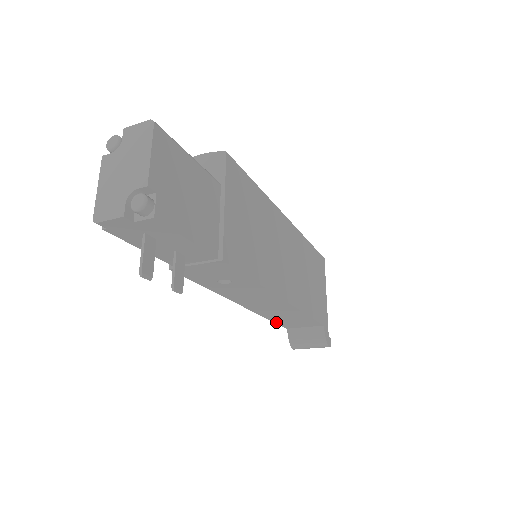
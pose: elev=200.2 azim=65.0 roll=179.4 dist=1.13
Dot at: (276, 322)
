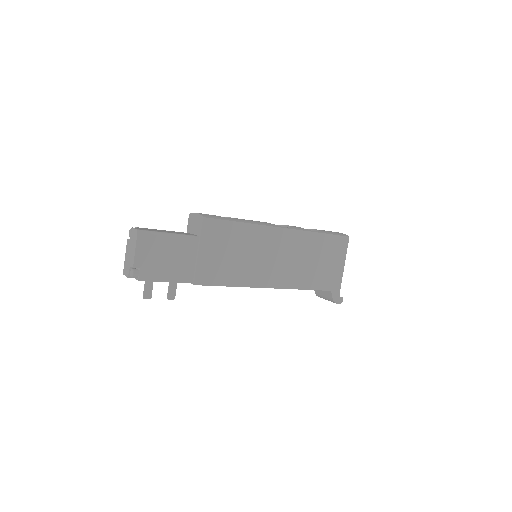
Dot at: occluded
